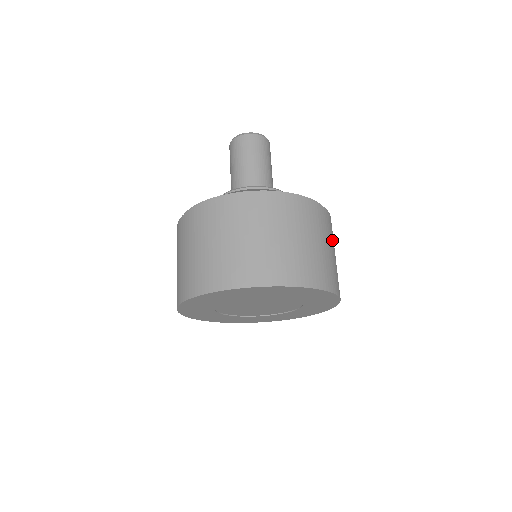
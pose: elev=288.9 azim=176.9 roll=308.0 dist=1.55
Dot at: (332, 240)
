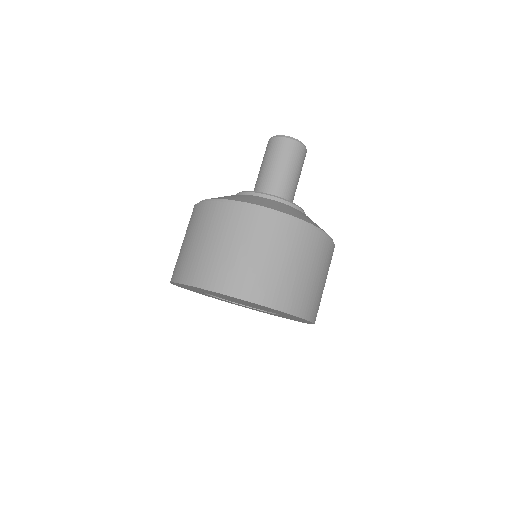
Dot at: occluded
